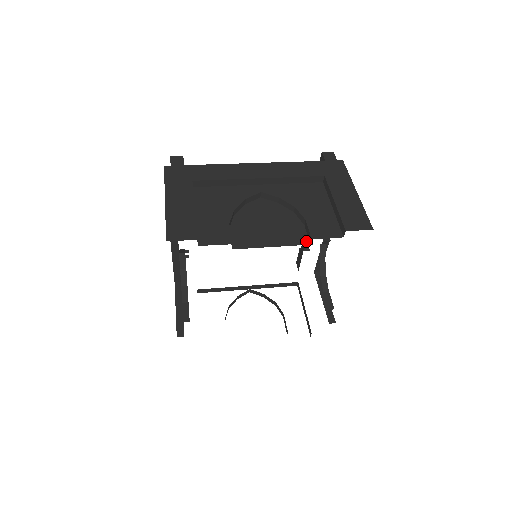
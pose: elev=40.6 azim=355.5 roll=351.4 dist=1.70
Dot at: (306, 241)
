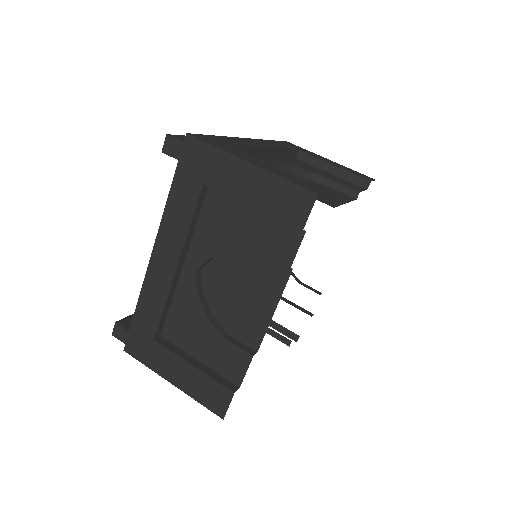
Dot at: (285, 270)
